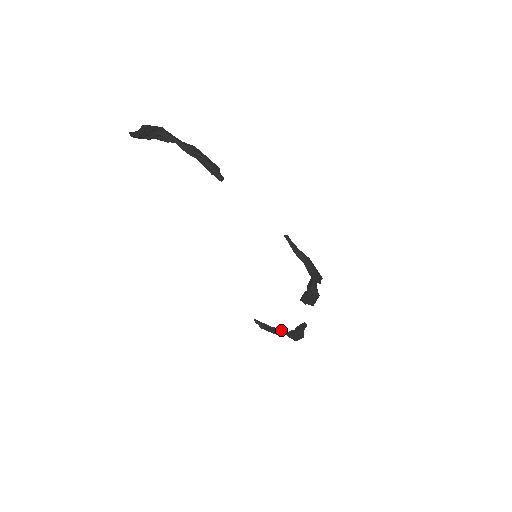
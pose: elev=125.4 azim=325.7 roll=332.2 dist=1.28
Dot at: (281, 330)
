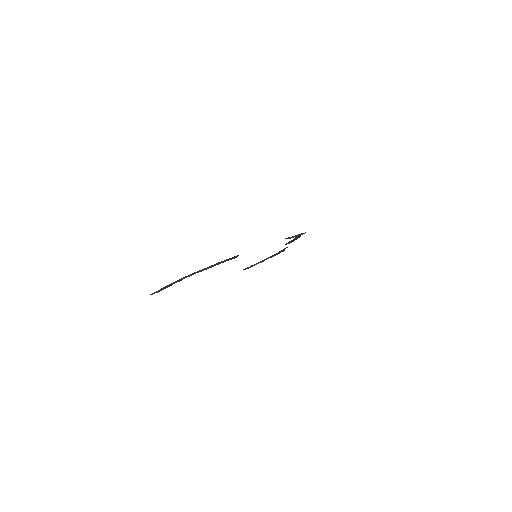
Dot at: (265, 259)
